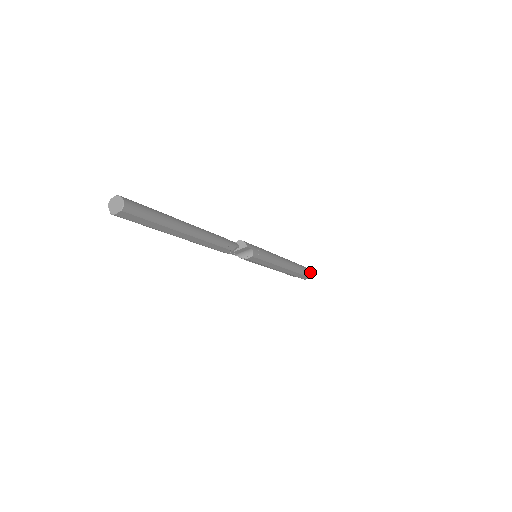
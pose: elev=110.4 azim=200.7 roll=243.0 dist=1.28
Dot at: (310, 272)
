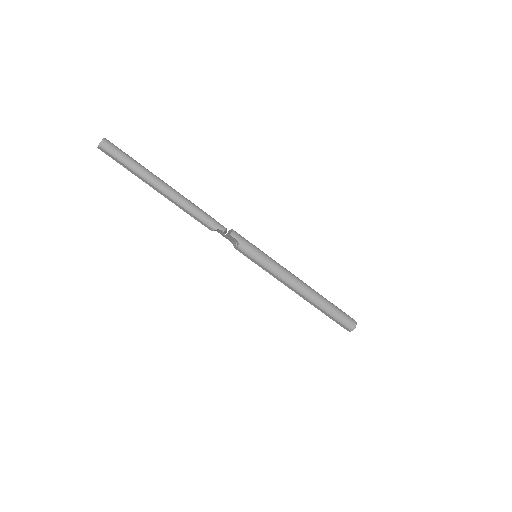
Dot at: (353, 325)
